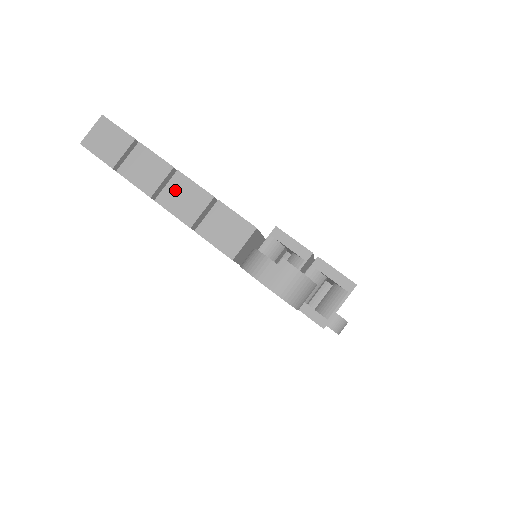
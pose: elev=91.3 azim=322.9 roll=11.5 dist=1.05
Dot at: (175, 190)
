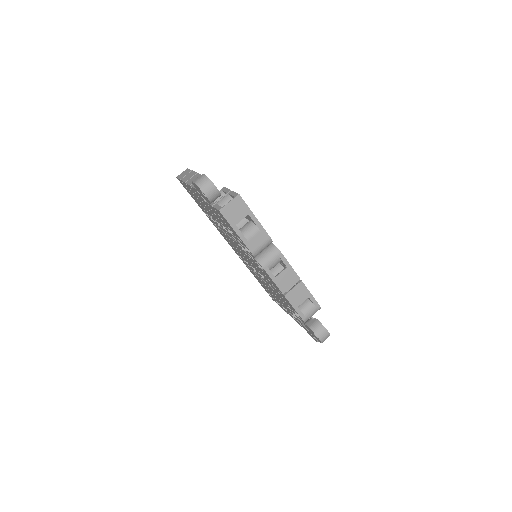
Dot at: (193, 178)
